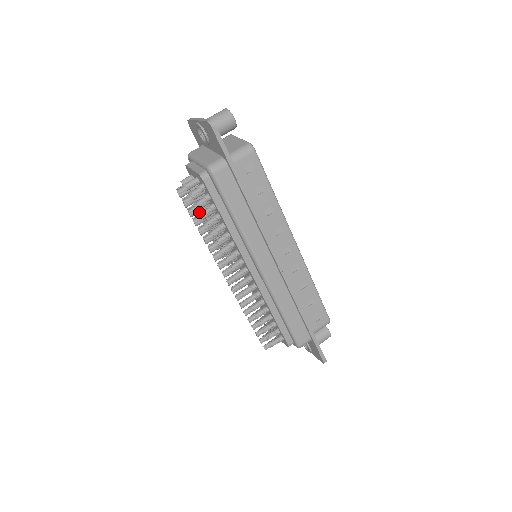
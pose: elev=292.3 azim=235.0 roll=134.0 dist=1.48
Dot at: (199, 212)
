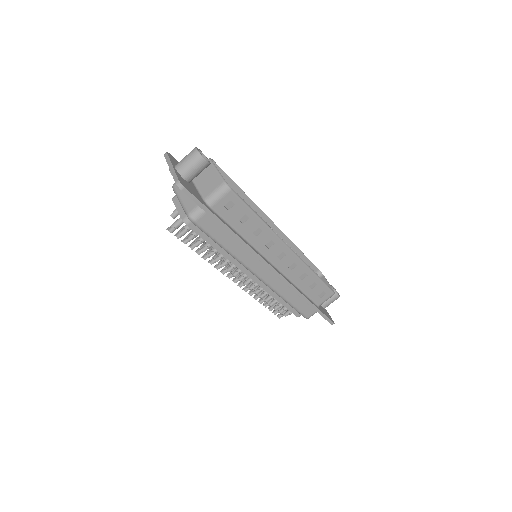
Dot at: occluded
